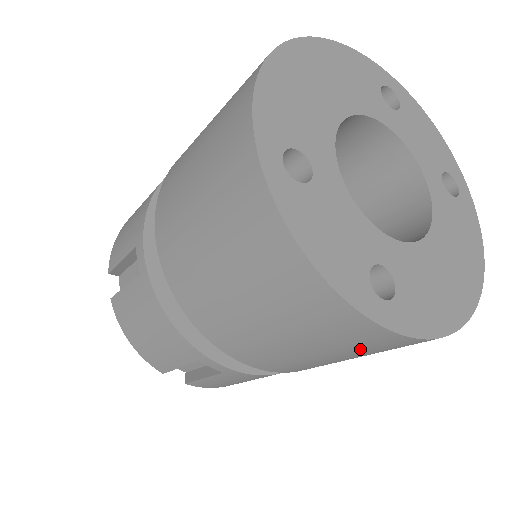
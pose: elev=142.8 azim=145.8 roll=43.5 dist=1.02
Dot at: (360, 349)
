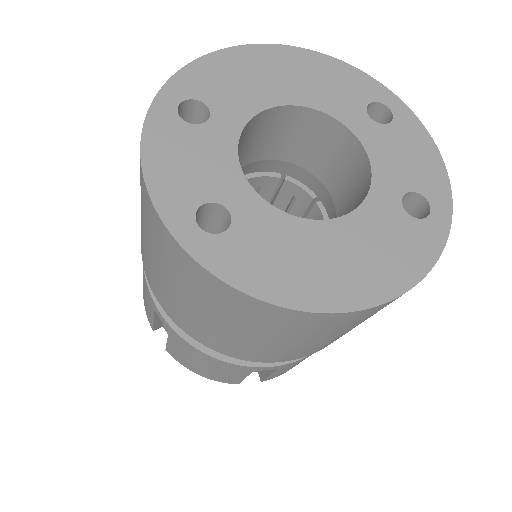
Dot at: (198, 292)
